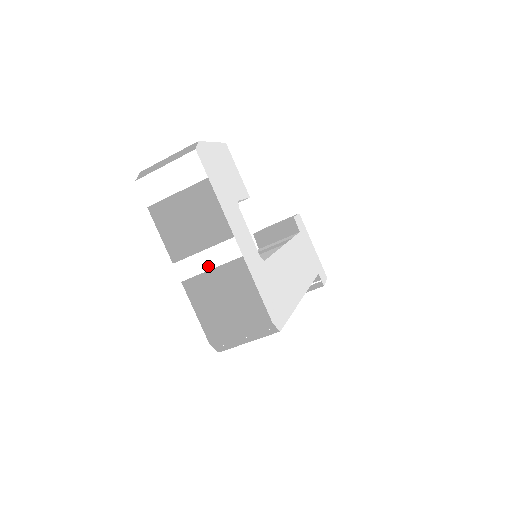
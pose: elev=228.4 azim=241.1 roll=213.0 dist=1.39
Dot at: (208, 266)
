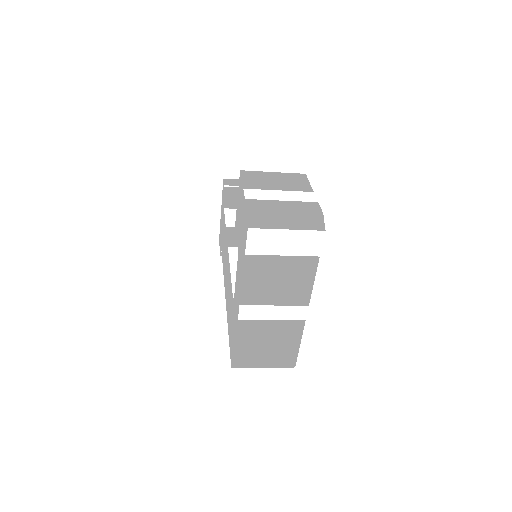
Dot at: (271, 317)
